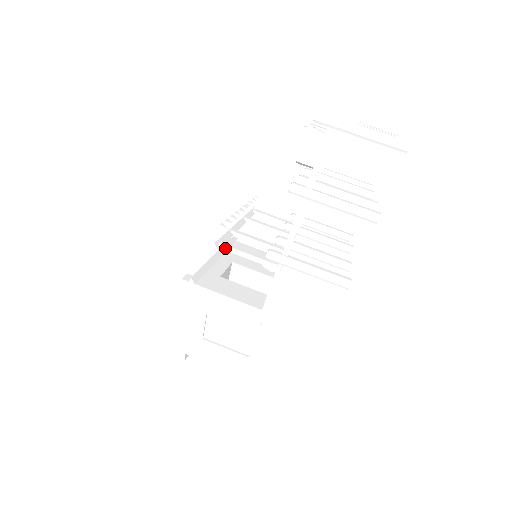
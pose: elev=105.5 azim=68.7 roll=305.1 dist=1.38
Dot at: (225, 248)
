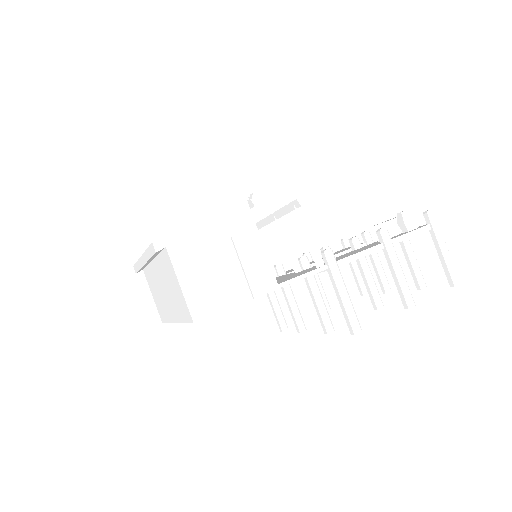
Dot at: (300, 212)
